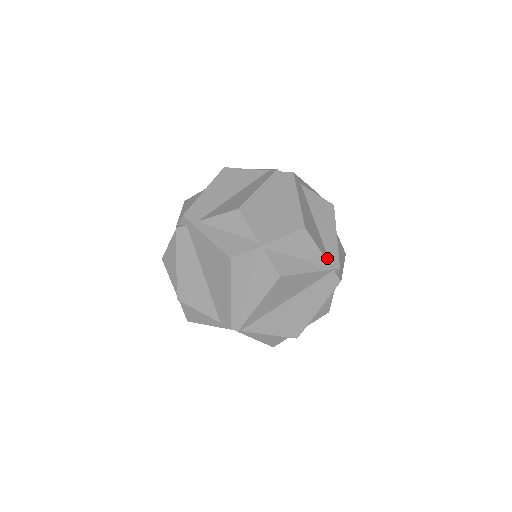
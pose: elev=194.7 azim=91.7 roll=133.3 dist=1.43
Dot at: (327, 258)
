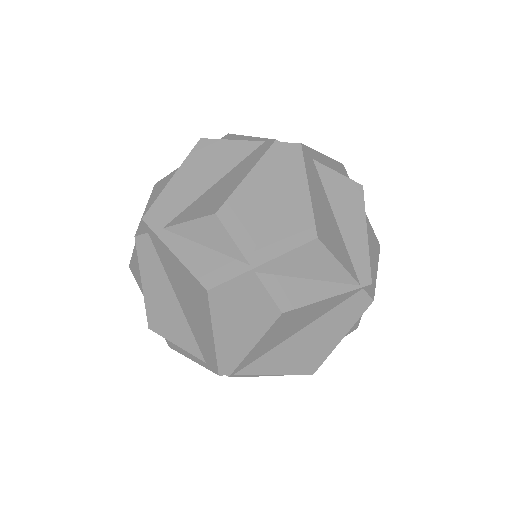
Dot at: (353, 272)
